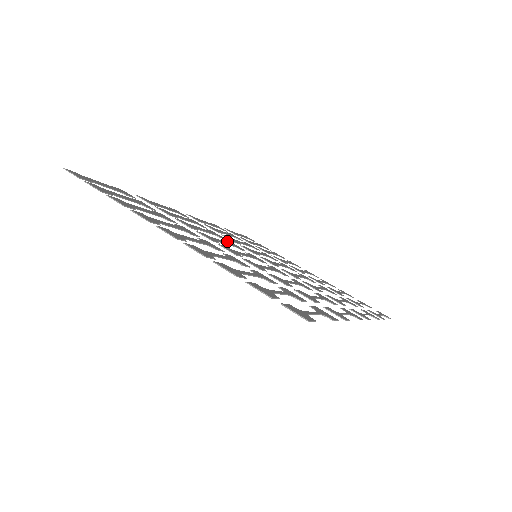
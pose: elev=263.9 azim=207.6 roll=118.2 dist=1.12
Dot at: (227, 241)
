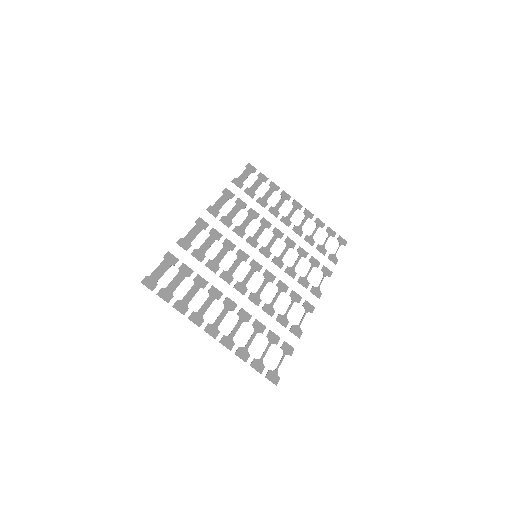
Dot at: (237, 254)
